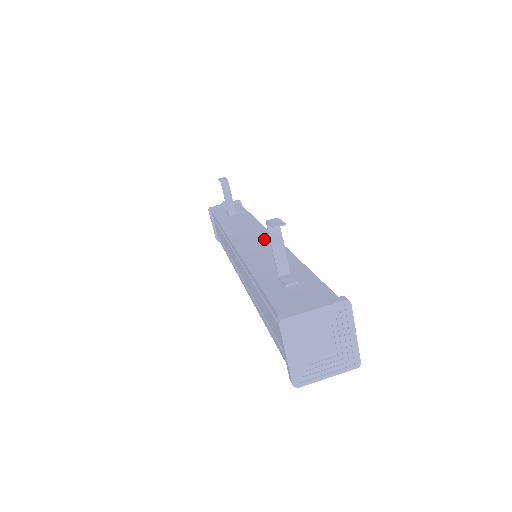
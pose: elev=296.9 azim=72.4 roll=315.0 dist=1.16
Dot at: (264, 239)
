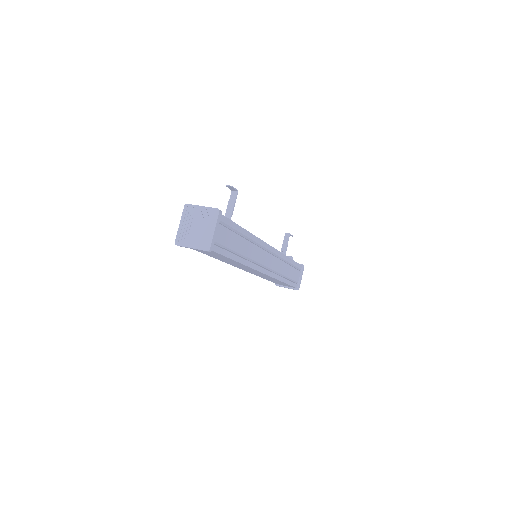
Dot at: occluded
